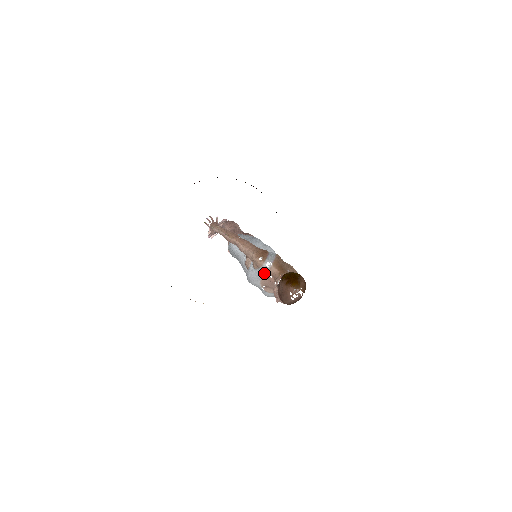
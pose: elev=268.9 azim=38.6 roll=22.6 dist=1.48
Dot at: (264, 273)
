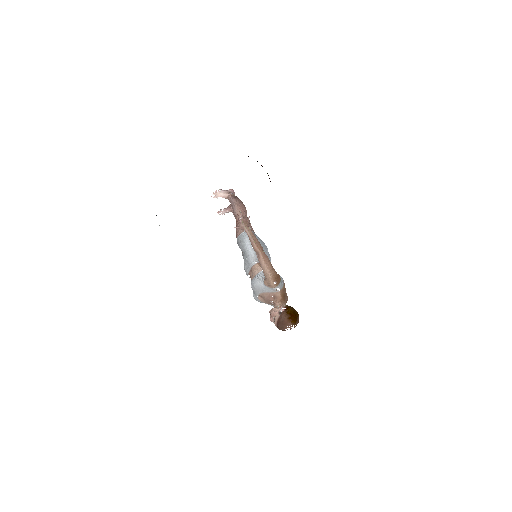
Dot at: (270, 292)
